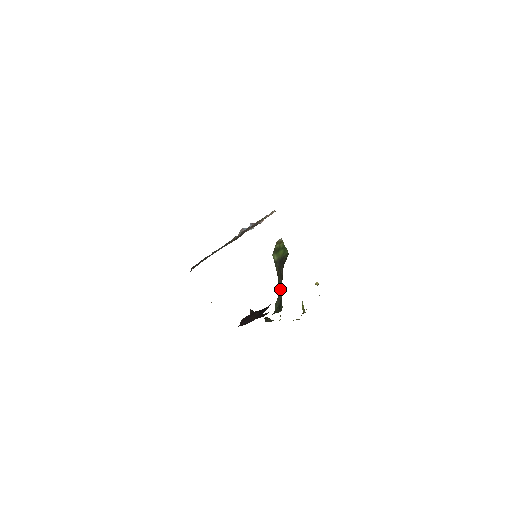
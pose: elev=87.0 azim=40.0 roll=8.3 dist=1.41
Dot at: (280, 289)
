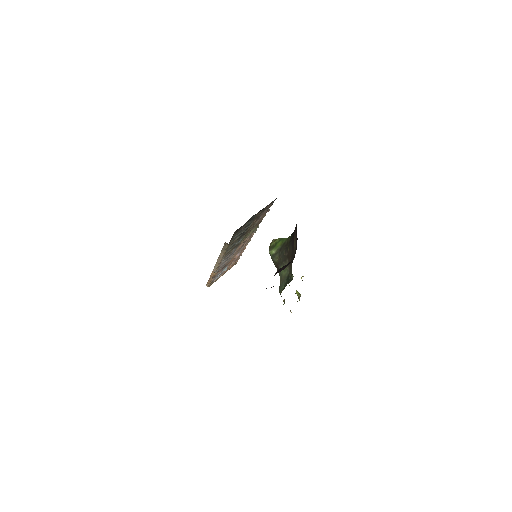
Dot at: (284, 271)
